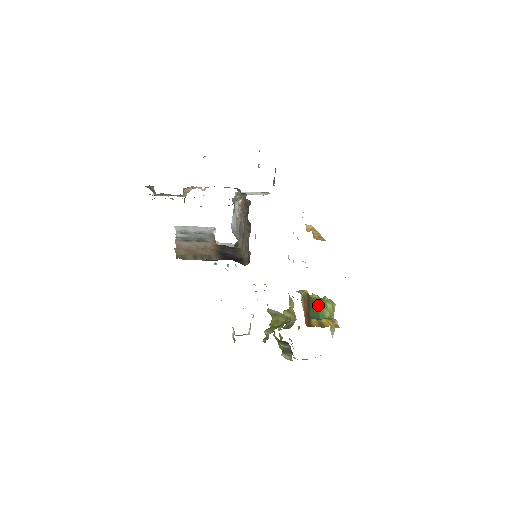
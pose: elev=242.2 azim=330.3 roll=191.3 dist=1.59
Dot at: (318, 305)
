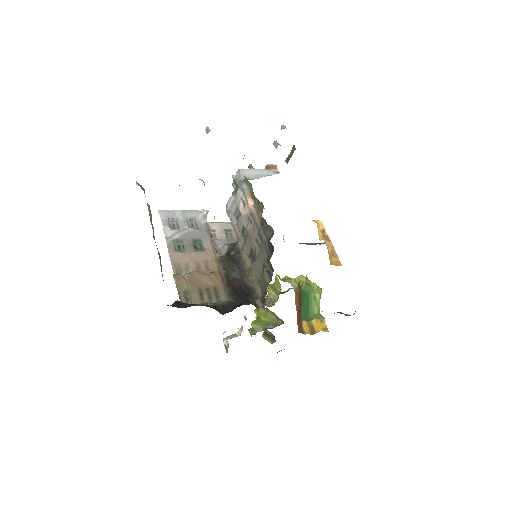
Dot at: (308, 299)
